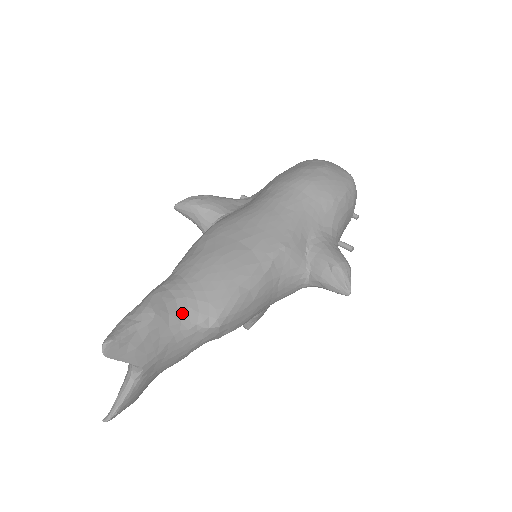
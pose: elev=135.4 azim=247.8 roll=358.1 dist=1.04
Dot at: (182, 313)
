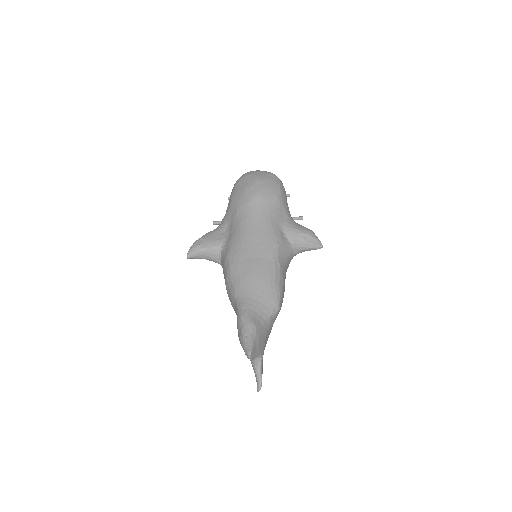
Dot at: (262, 315)
